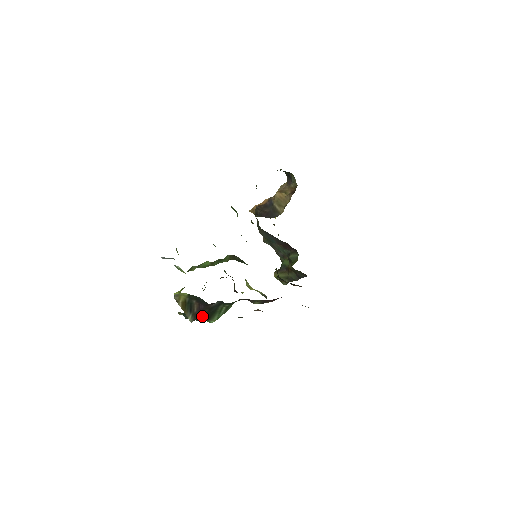
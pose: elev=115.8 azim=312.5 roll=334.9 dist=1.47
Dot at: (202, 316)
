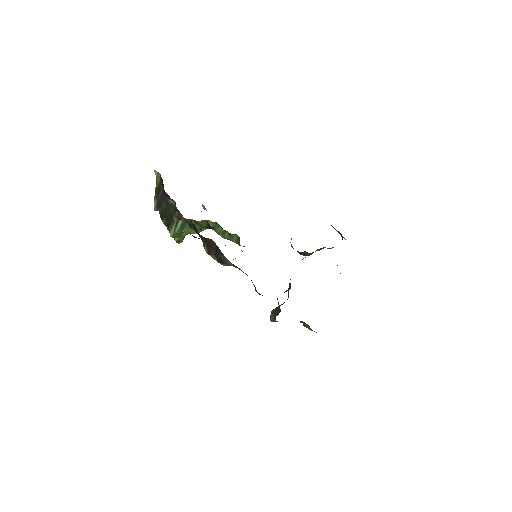
Dot at: (163, 212)
